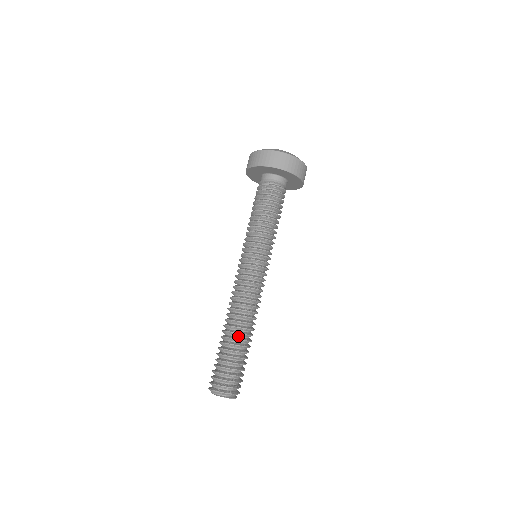
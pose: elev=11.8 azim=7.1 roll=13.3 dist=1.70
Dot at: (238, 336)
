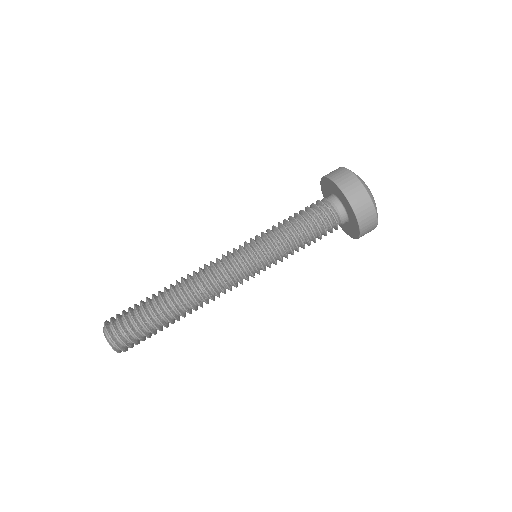
Dot at: (170, 305)
